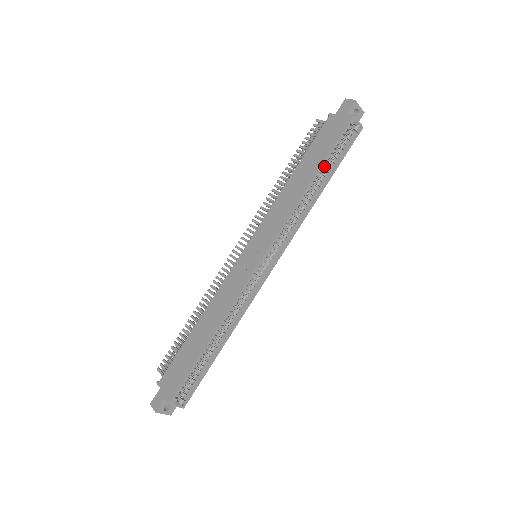
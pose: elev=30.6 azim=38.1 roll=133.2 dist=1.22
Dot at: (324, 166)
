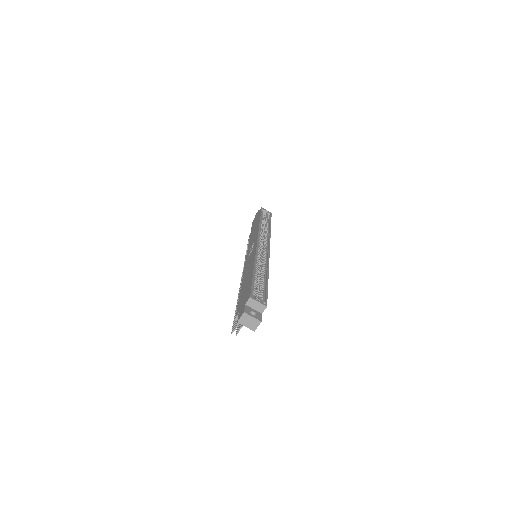
Dot at: (263, 220)
